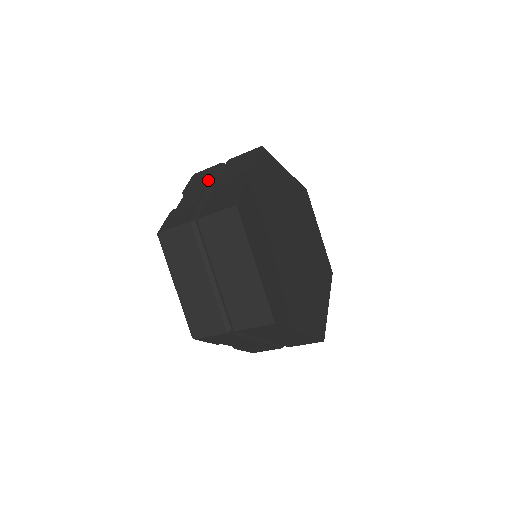
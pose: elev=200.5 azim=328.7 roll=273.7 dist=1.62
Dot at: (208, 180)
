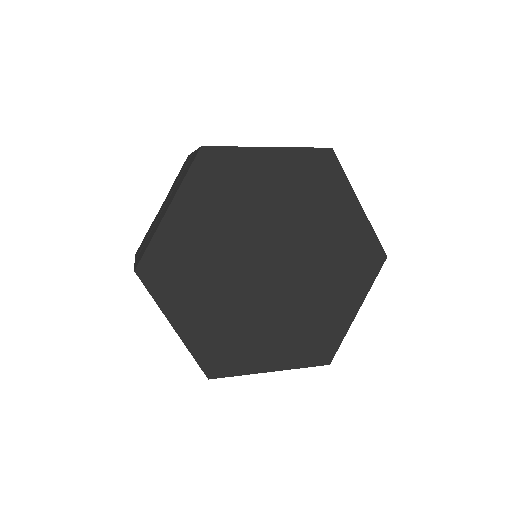
Dot at: (174, 186)
